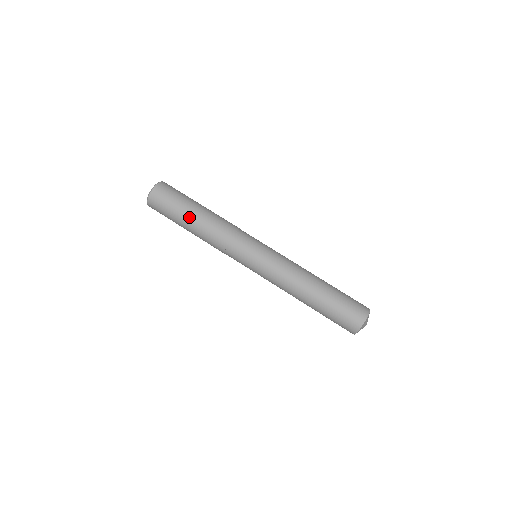
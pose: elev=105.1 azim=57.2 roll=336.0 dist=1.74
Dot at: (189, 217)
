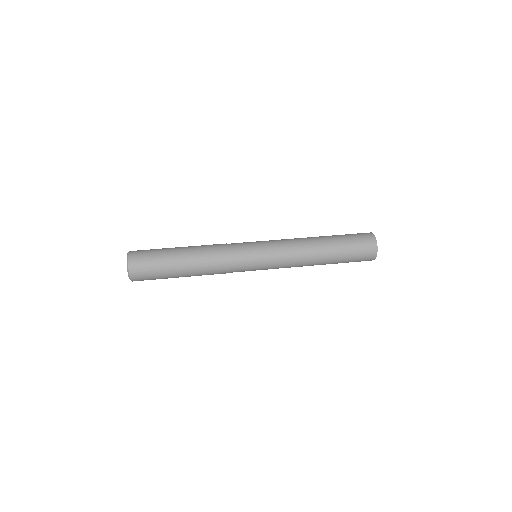
Dot at: (179, 249)
